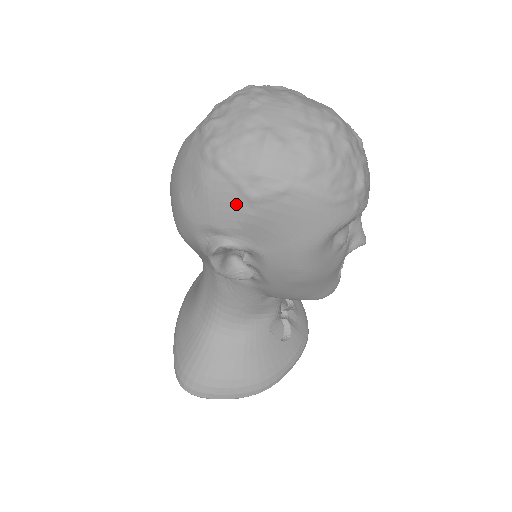
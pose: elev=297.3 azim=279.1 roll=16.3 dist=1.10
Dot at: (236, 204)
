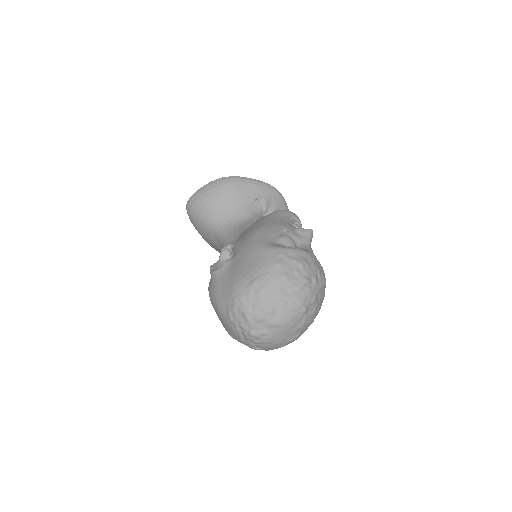
Dot at: occluded
